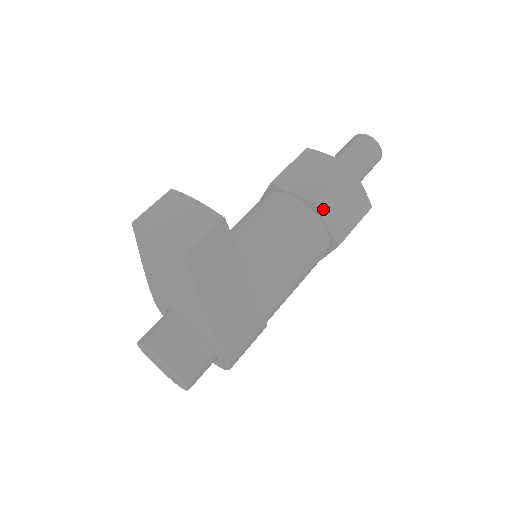
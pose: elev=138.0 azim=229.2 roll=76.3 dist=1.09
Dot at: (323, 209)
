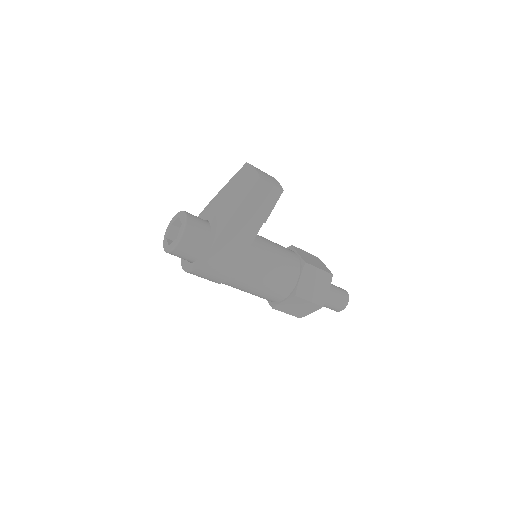
Dot at: (305, 270)
